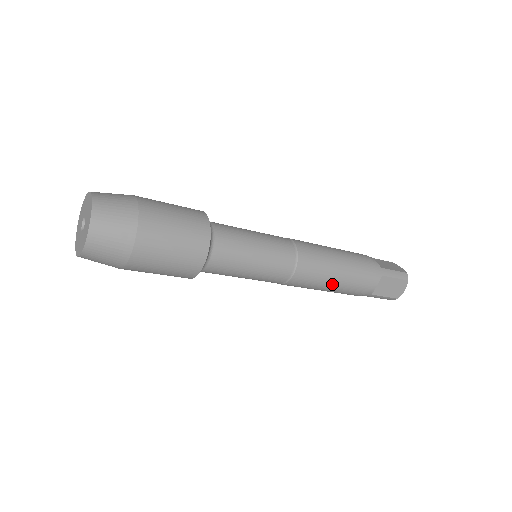
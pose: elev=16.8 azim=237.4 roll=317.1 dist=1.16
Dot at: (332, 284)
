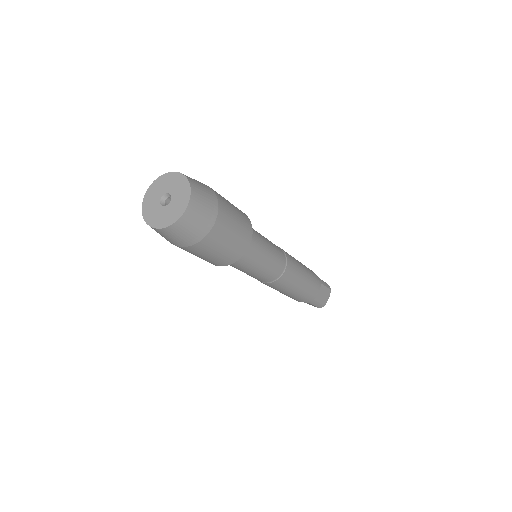
Dot at: (300, 285)
